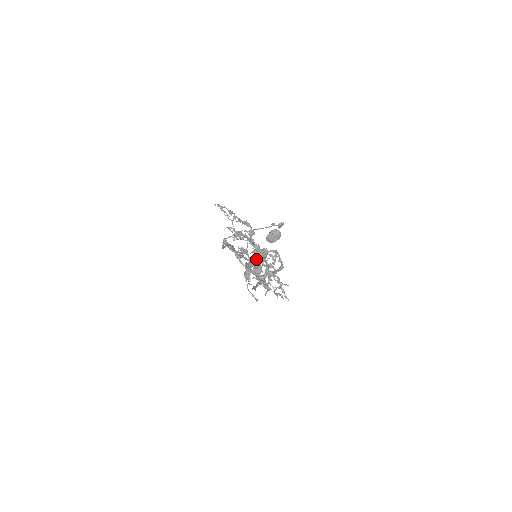
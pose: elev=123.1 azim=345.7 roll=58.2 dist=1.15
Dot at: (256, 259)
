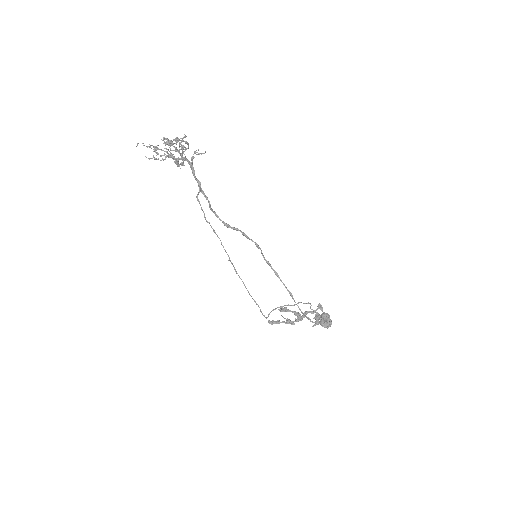
Dot at: (182, 163)
